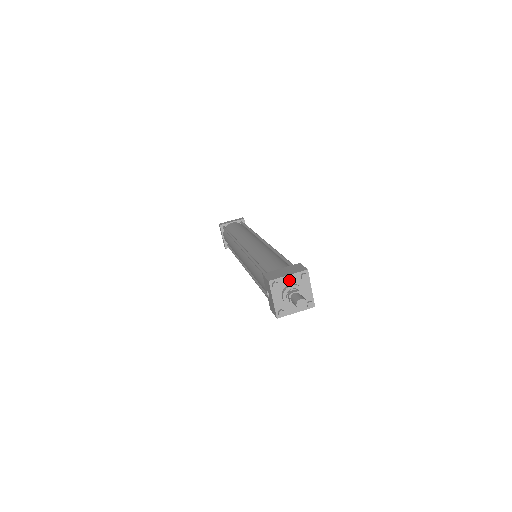
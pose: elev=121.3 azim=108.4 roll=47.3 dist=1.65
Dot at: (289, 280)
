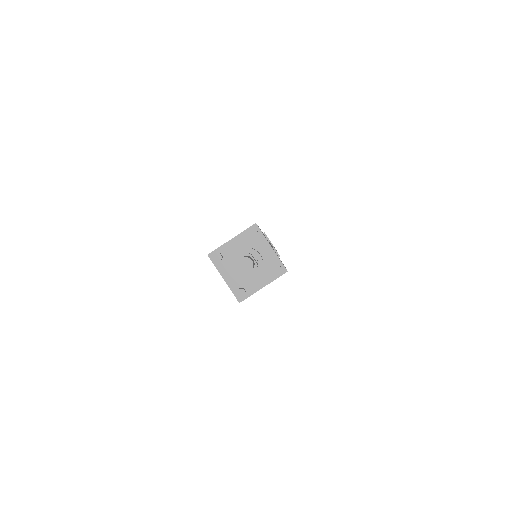
Dot at: (235, 245)
